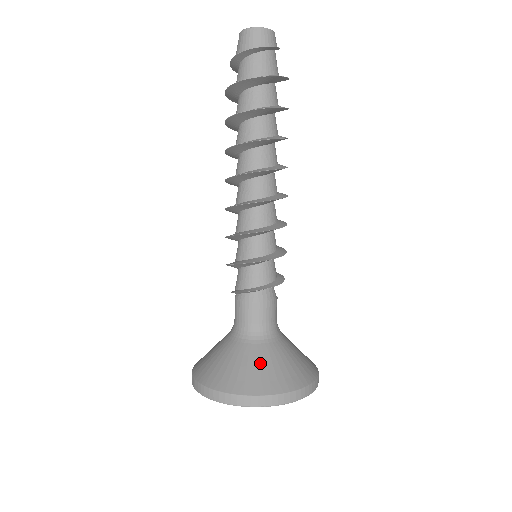
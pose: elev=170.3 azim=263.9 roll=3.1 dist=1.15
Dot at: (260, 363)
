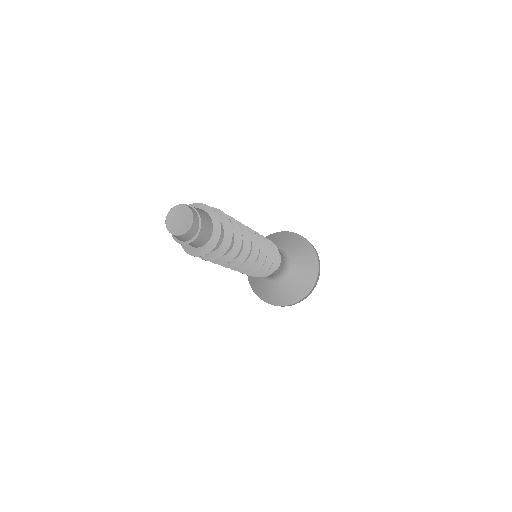
Dot at: (263, 287)
